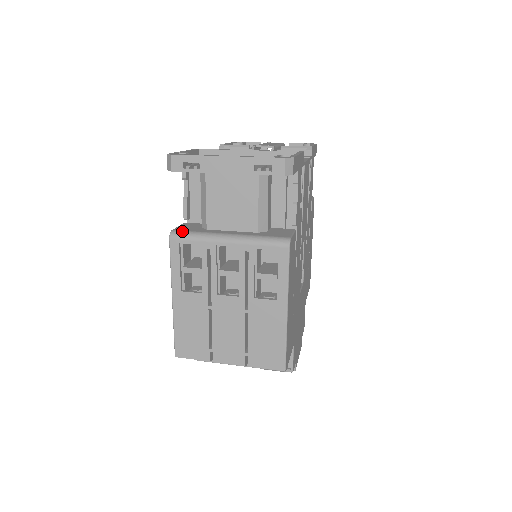
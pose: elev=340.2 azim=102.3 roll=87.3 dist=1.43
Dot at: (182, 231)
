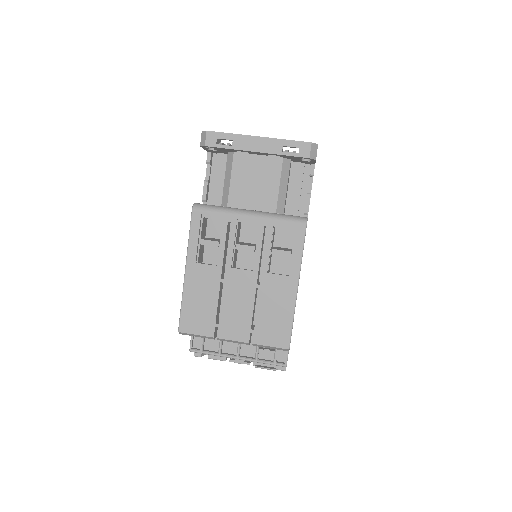
Dot at: (205, 204)
